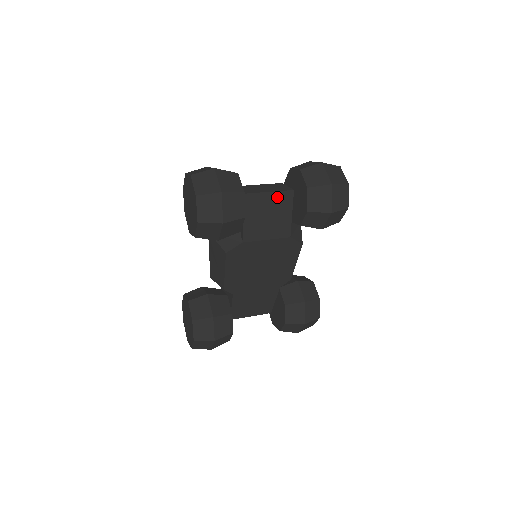
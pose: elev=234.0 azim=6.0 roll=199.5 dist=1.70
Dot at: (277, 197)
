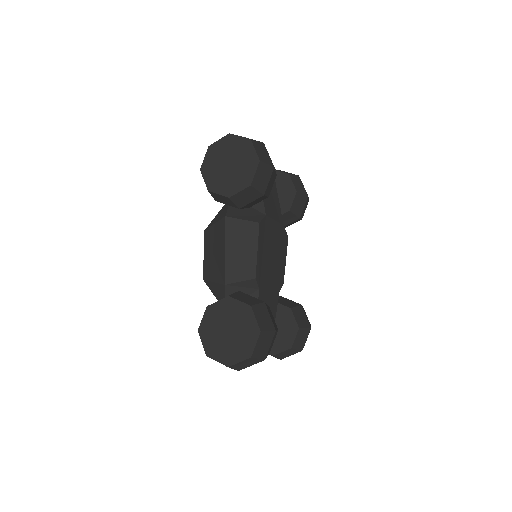
Dot at: occluded
